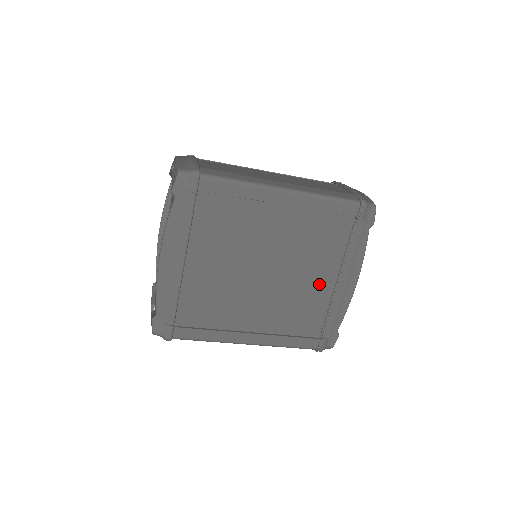
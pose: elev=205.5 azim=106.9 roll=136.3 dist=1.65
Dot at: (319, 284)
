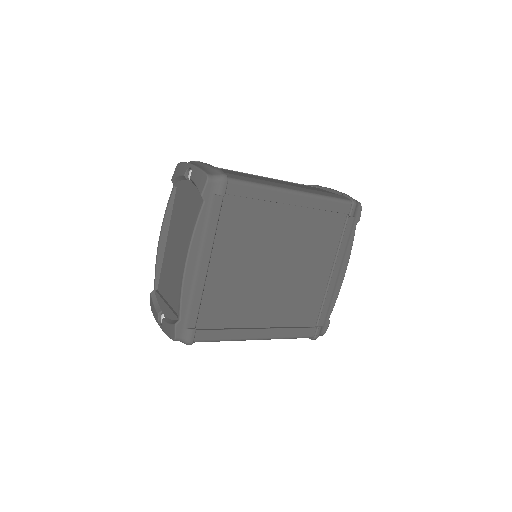
Dot at: (317, 277)
